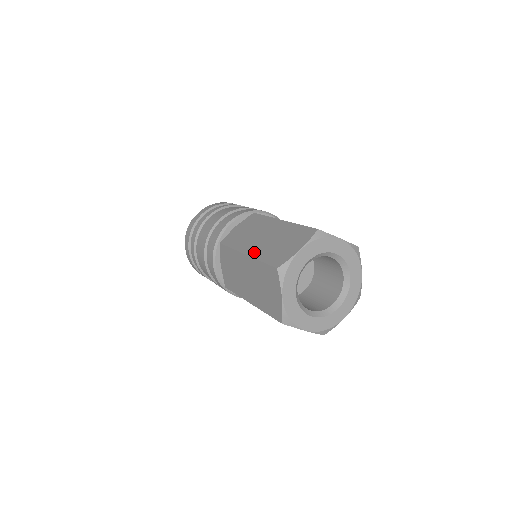
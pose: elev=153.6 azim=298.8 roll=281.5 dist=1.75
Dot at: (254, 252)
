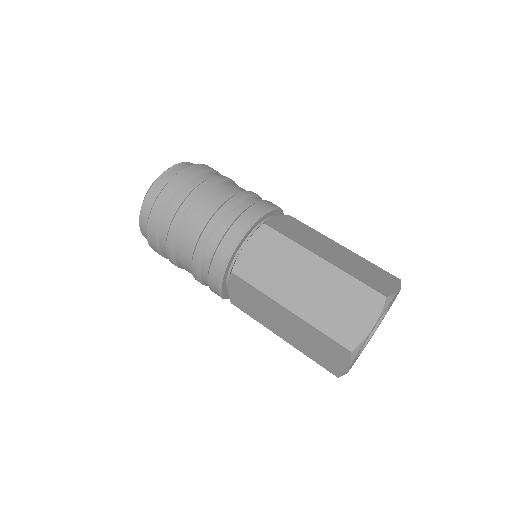
Dot at: (302, 311)
